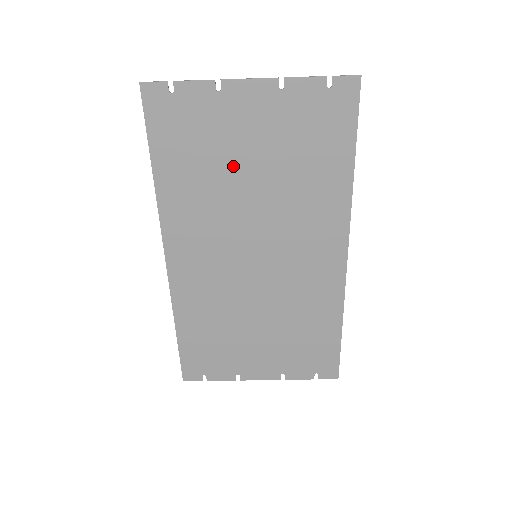
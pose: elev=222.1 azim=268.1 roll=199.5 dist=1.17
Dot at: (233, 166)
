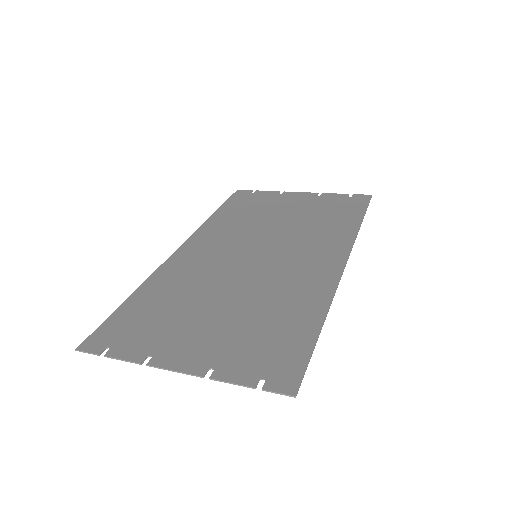
Dot at: (199, 308)
